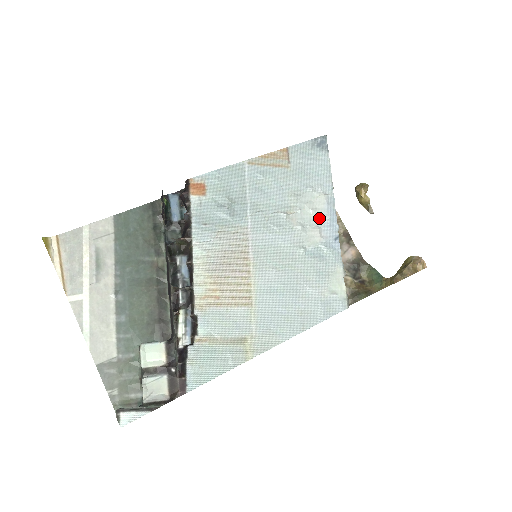
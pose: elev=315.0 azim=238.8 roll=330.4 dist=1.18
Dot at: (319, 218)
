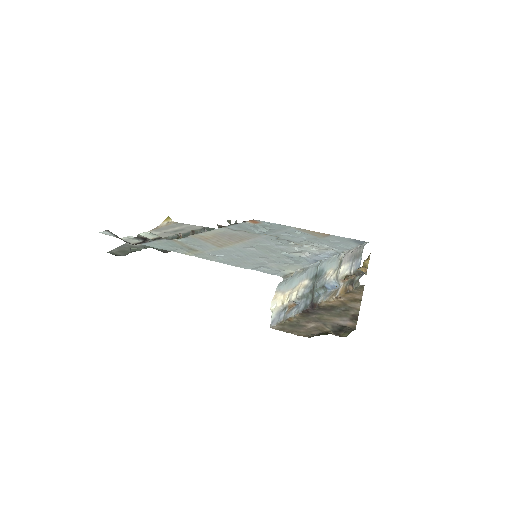
Dot at: (315, 253)
